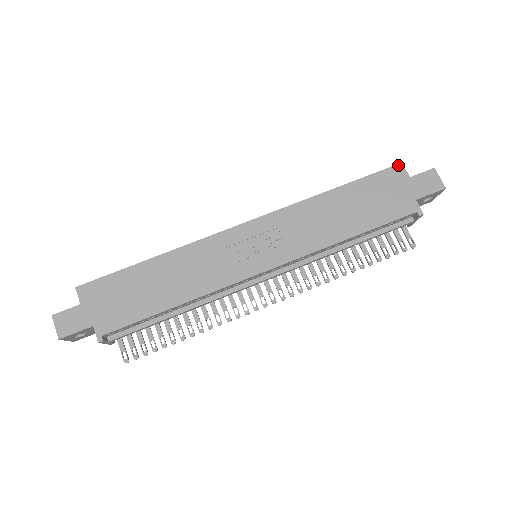
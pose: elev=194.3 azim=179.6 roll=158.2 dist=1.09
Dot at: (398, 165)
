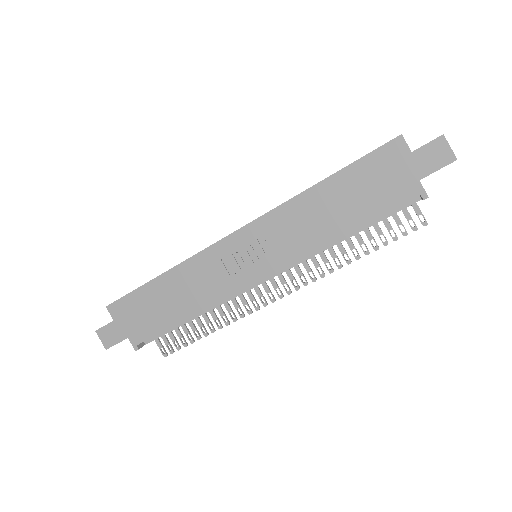
Dot at: (396, 138)
